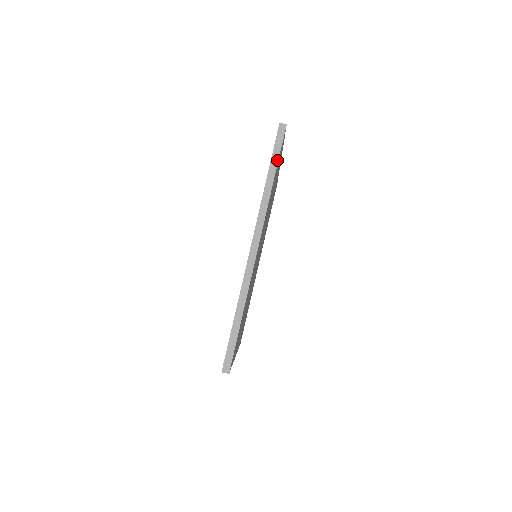
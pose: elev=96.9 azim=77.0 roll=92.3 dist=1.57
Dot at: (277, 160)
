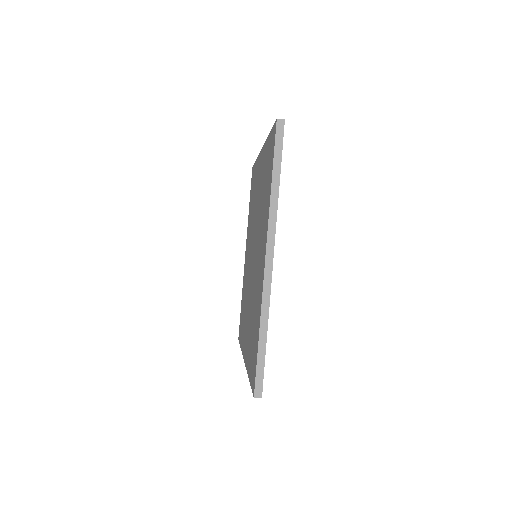
Dot at: occluded
